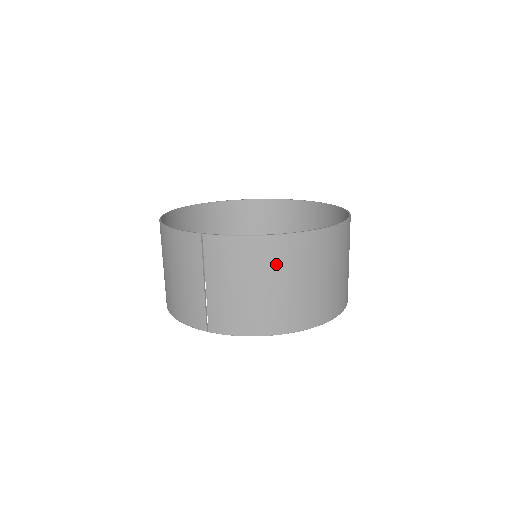
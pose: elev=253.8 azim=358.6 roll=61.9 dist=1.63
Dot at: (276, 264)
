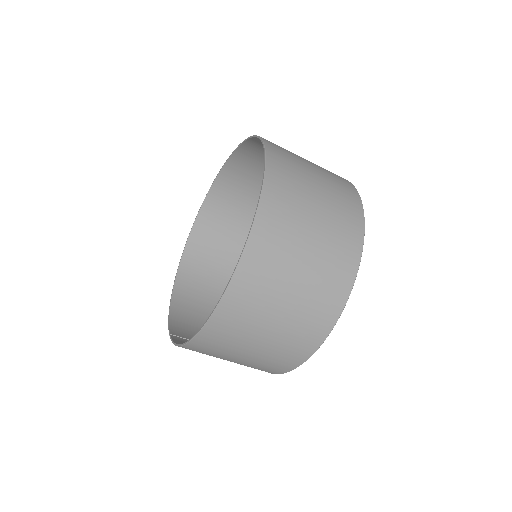
Dot at: (216, 352)
